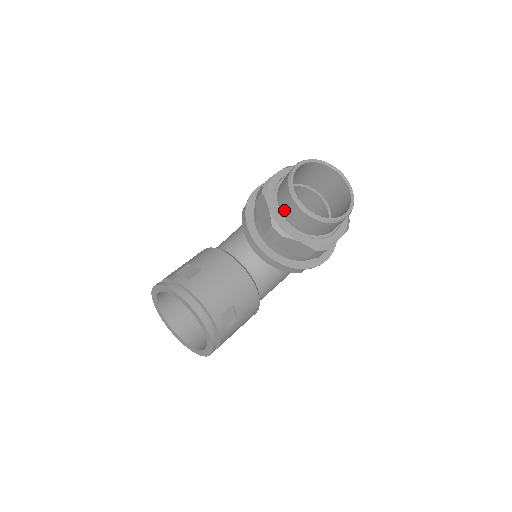
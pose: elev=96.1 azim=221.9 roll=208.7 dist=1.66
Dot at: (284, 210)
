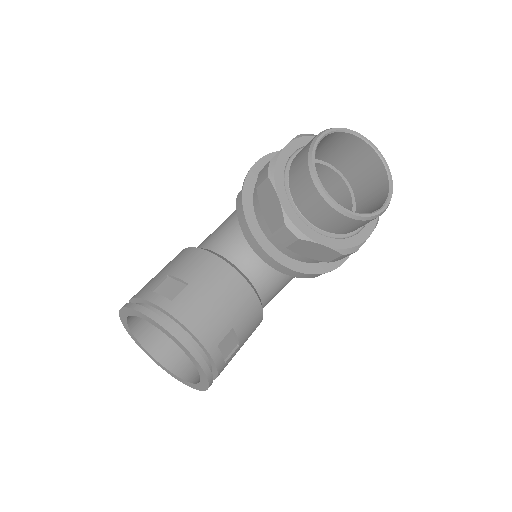
Dot at: (301, 202)
